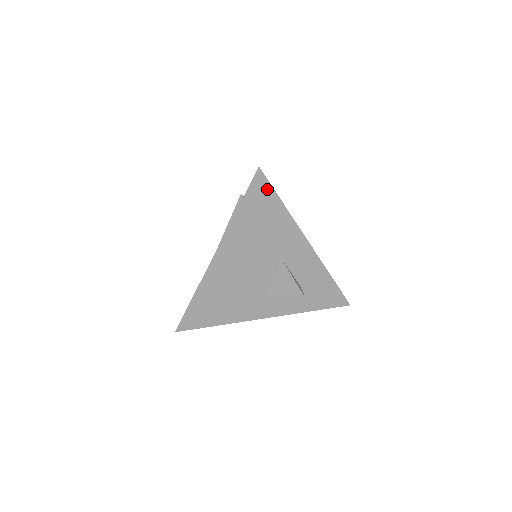
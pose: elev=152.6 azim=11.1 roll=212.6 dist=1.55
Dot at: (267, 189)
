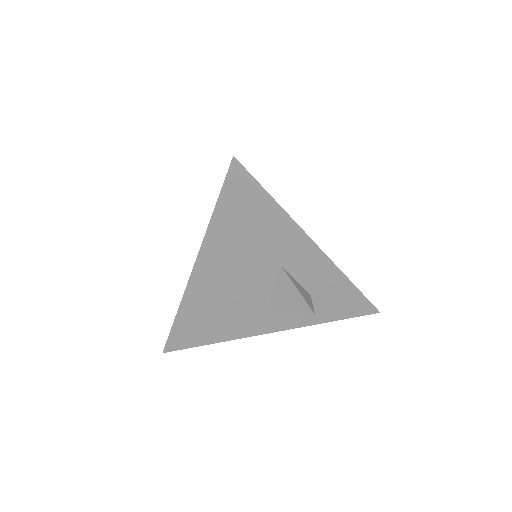
Dot at: (249, 184)
